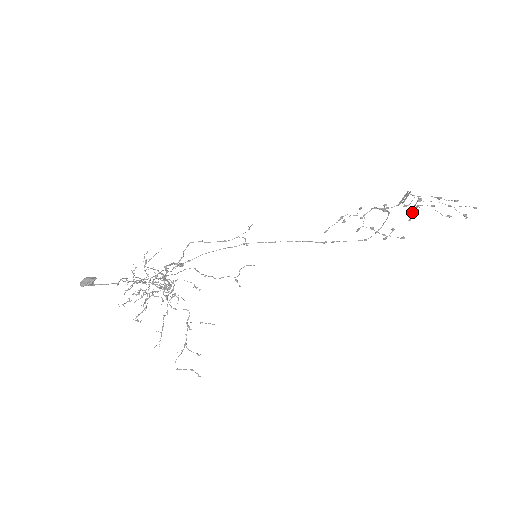
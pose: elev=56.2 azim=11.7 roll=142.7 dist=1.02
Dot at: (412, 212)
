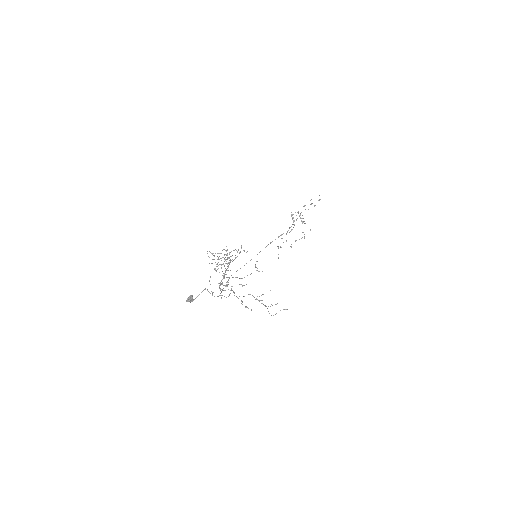
Dot at: occluded
